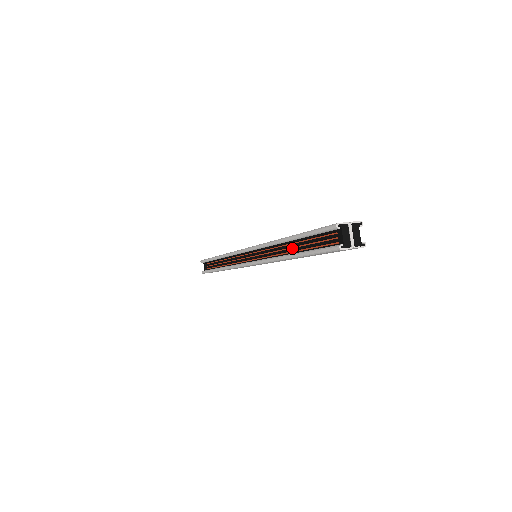
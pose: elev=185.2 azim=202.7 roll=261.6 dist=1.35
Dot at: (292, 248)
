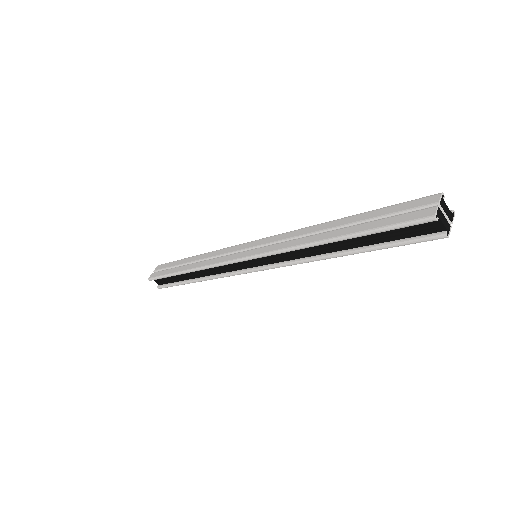
Dot at: (340, 244)
